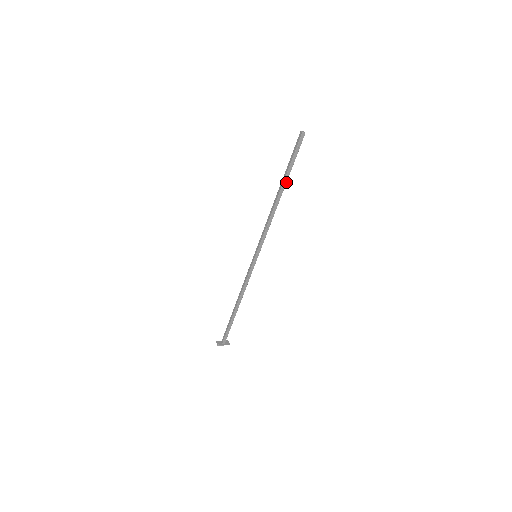
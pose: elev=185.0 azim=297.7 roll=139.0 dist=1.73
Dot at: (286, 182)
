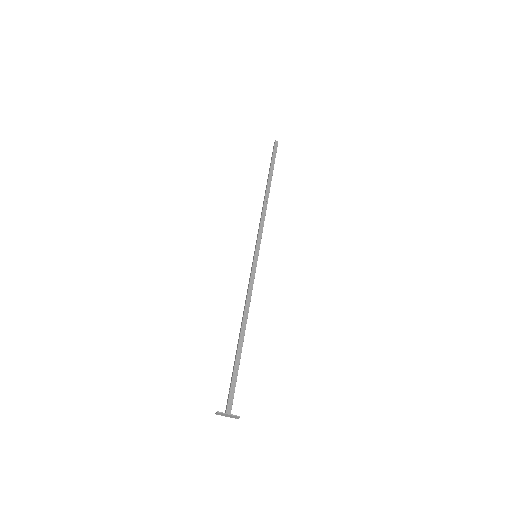
Dot at: (271, 178)
